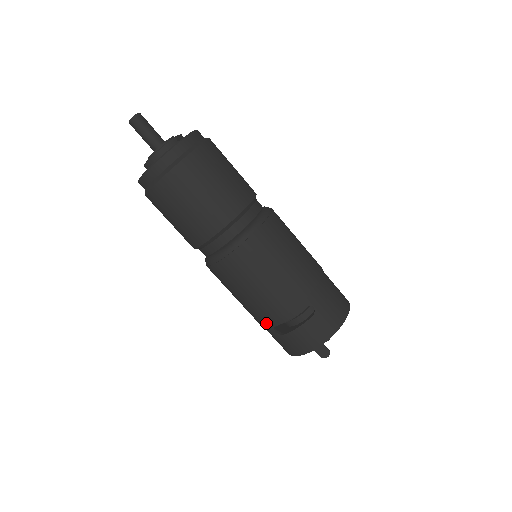
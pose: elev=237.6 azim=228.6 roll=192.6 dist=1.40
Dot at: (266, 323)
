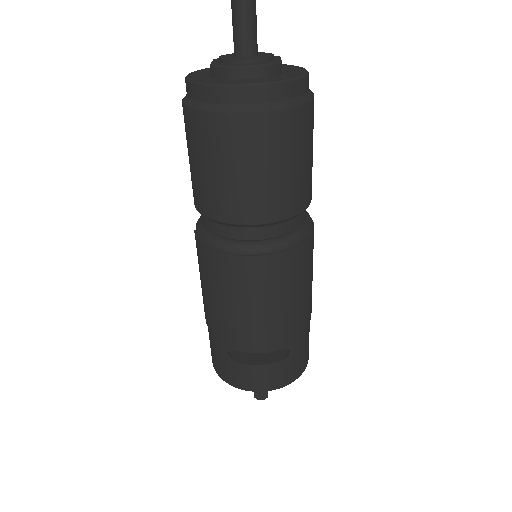
Dot at: (226, 341)
